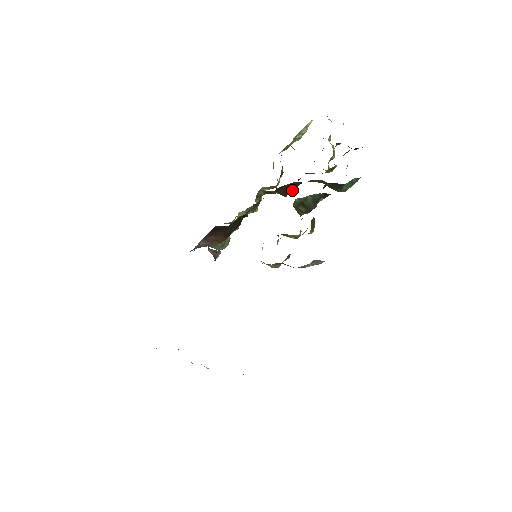
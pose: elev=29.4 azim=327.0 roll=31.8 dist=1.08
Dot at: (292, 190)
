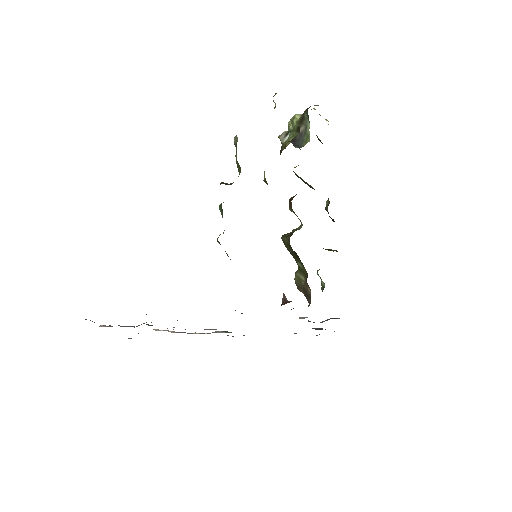
Dot at: occluded
